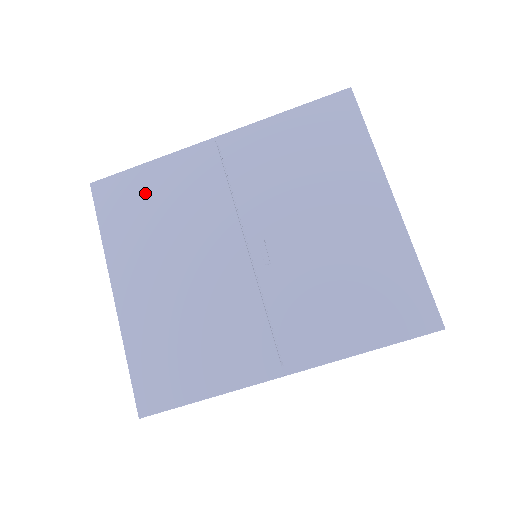
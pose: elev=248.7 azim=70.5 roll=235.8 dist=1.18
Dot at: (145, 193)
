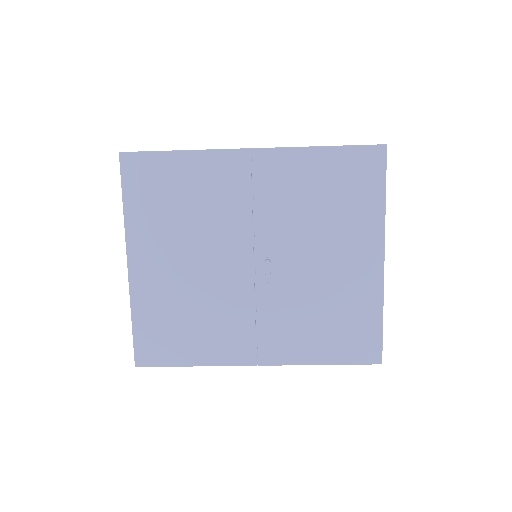
Dot at: (173, 181)
